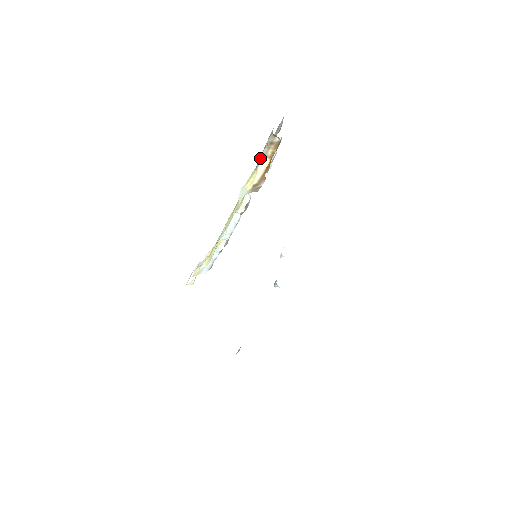
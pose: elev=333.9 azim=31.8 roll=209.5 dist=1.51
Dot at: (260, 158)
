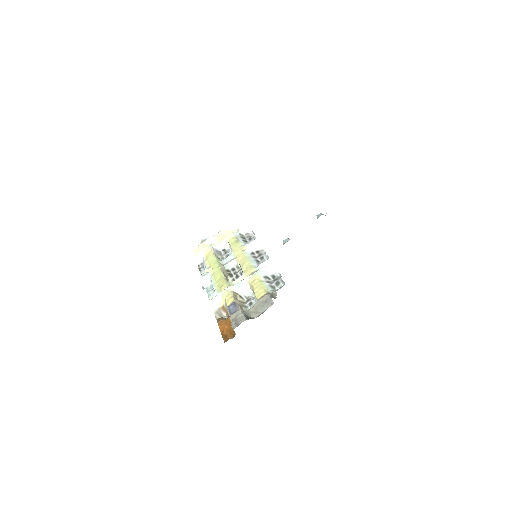
Dot at: (234, 308)
